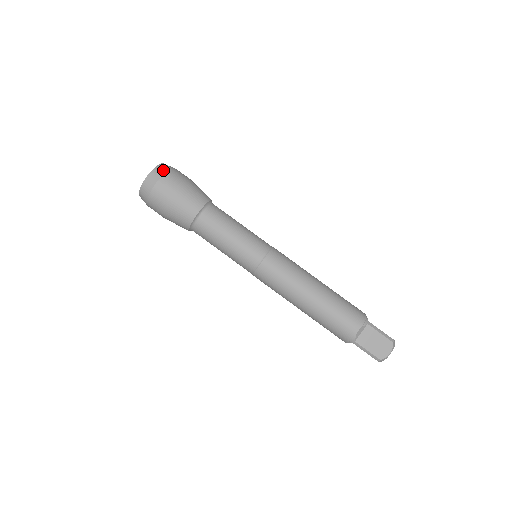
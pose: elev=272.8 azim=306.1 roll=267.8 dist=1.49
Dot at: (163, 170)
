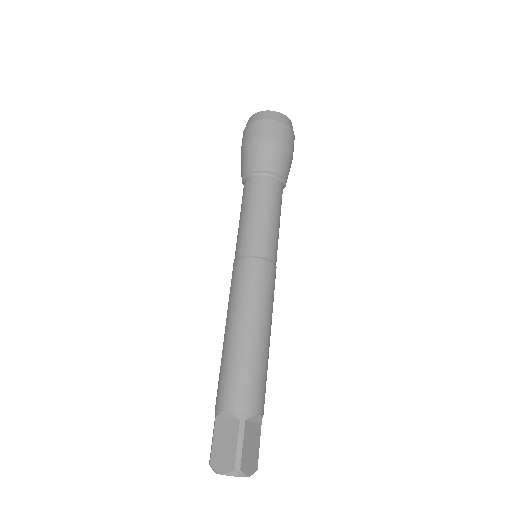
Dot at: occluded
